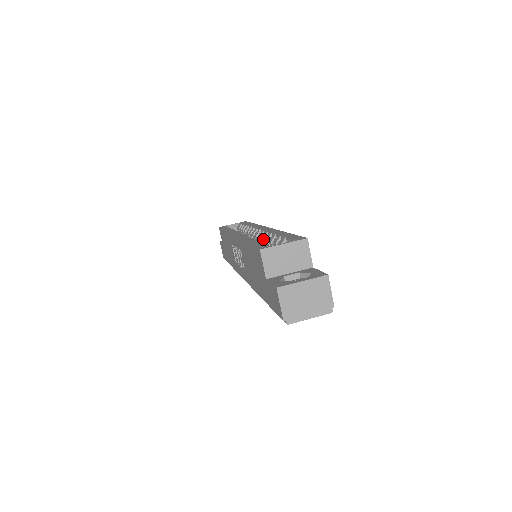
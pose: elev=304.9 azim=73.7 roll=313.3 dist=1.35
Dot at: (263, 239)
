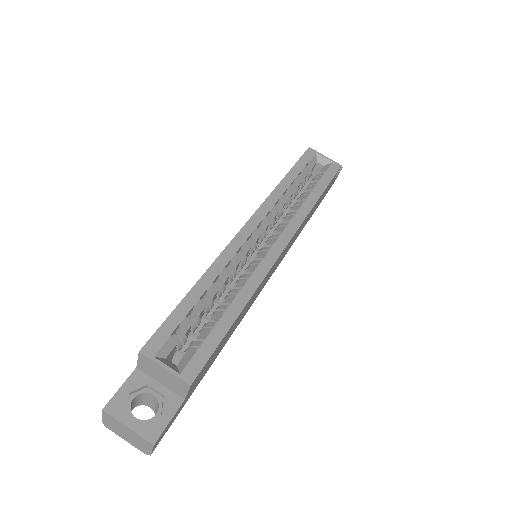
Dot at: occluded
